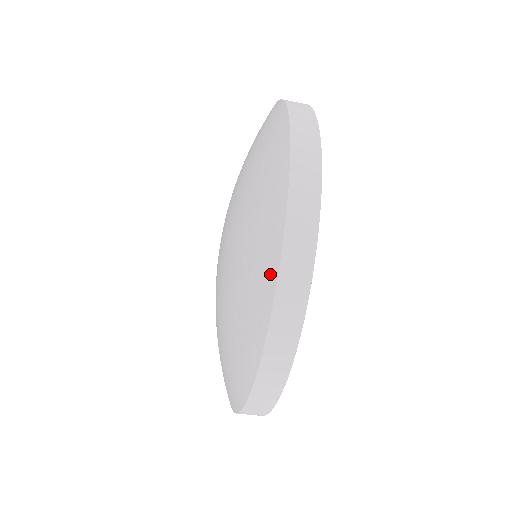
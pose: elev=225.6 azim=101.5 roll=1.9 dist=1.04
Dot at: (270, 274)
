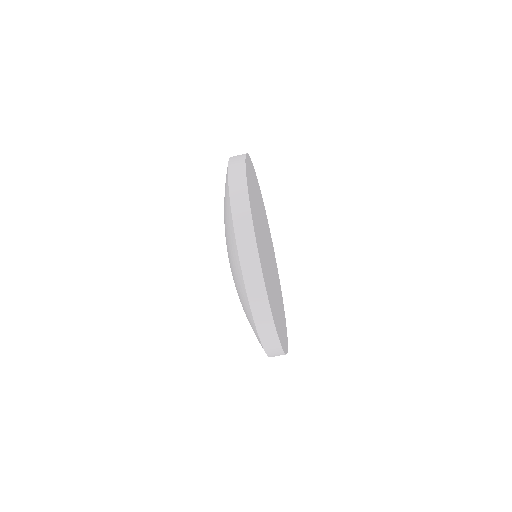
Dot at: (257, 337)
